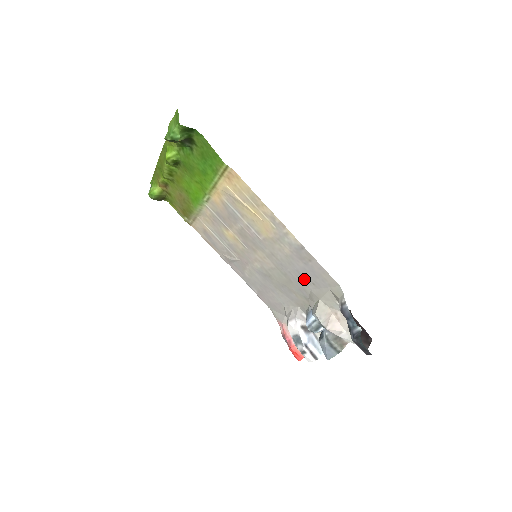
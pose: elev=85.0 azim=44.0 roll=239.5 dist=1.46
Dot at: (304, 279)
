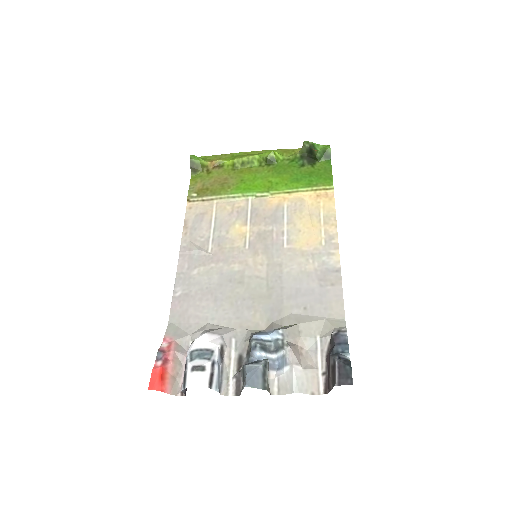
Dot at: (297, 300)
